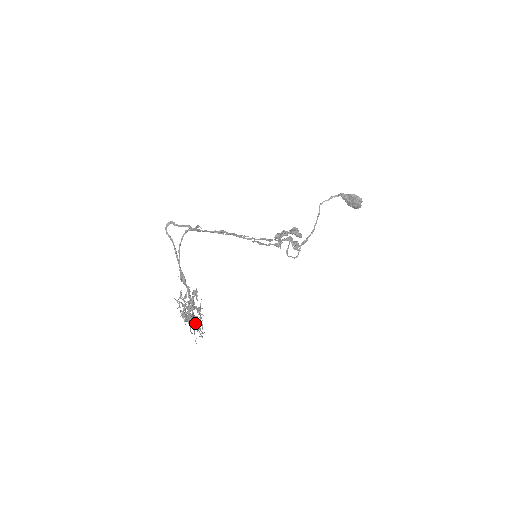
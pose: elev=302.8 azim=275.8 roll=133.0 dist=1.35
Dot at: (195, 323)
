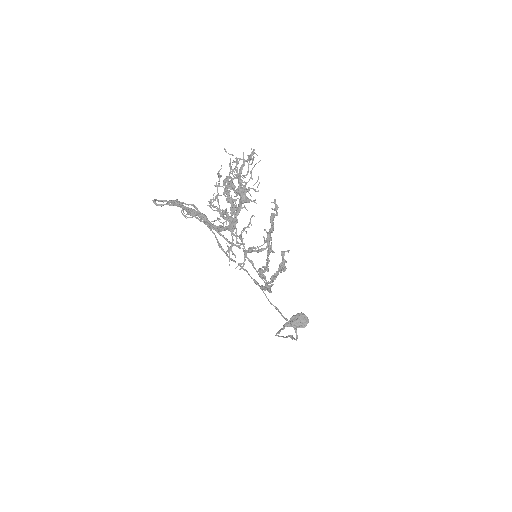
Dot at: (249, 159)
